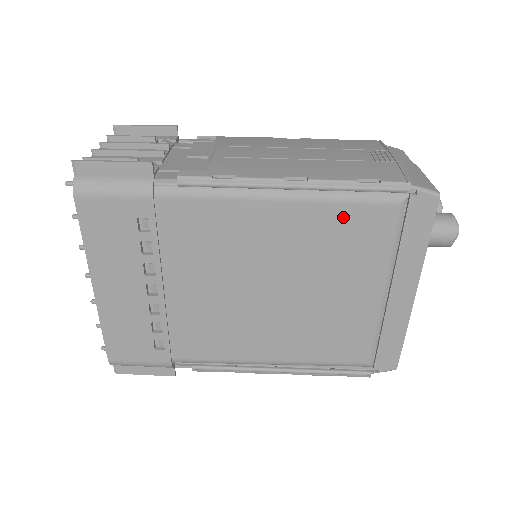
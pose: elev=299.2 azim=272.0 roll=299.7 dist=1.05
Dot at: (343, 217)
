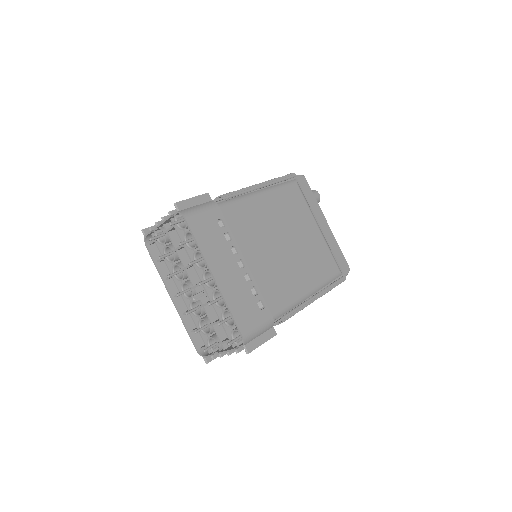
Dot at: (285, 195)
